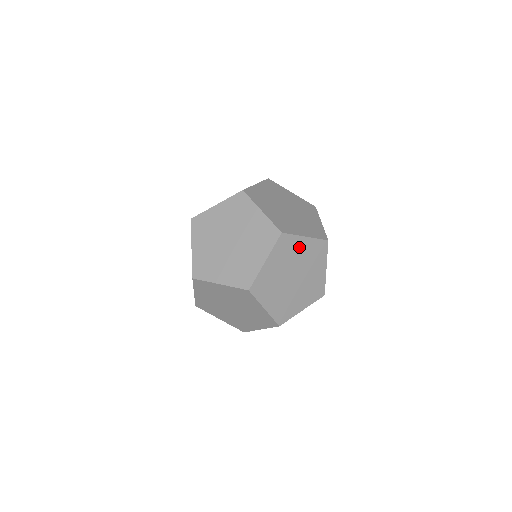
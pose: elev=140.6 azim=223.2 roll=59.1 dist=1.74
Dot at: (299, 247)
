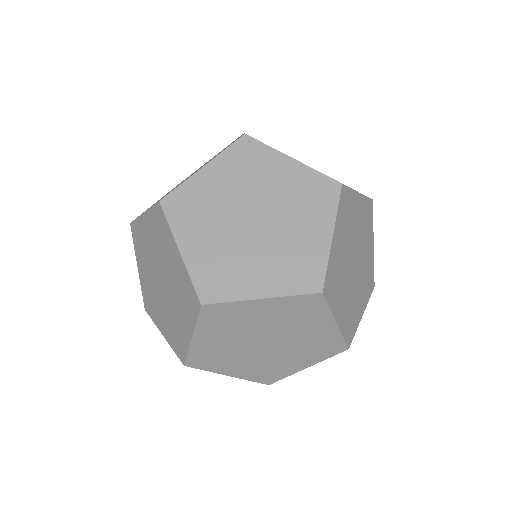
Dot at: (315, 324)
